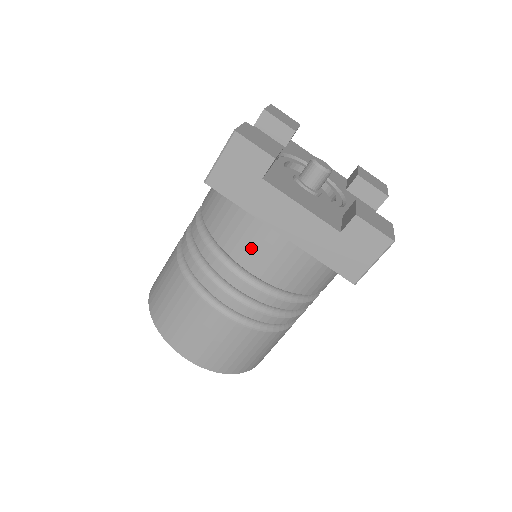
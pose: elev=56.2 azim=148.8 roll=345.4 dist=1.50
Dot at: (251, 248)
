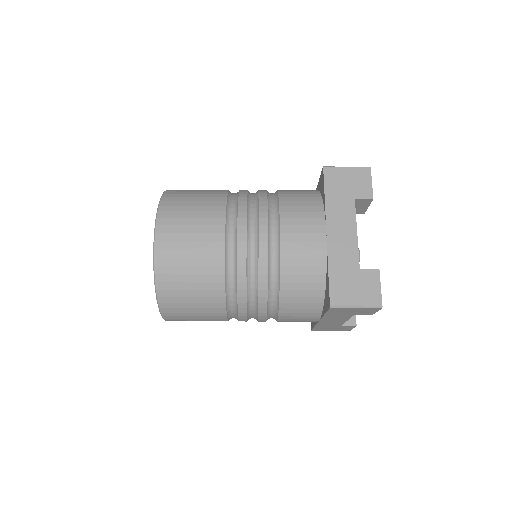
Dot at: (300, 221)
